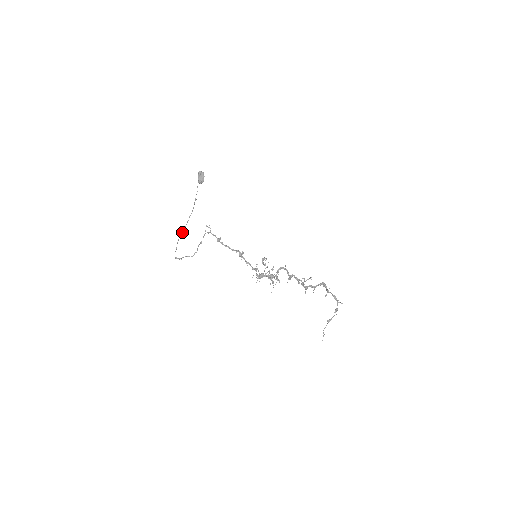
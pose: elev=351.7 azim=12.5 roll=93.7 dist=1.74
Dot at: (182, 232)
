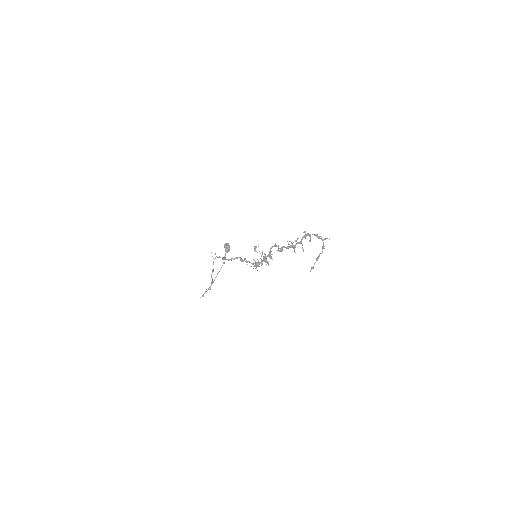
Dot at: occluded
